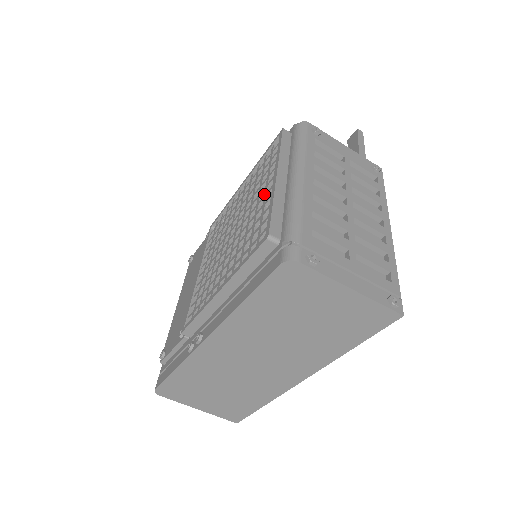
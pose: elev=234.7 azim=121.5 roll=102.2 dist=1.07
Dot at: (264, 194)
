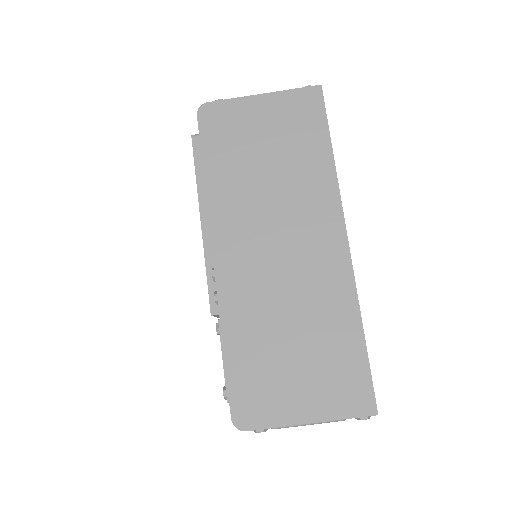
Dot at: occluded
